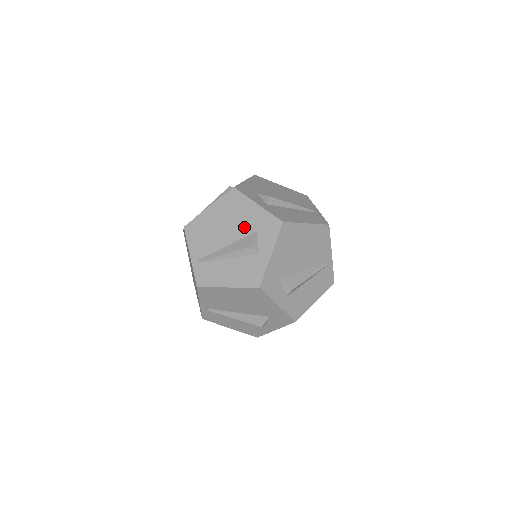
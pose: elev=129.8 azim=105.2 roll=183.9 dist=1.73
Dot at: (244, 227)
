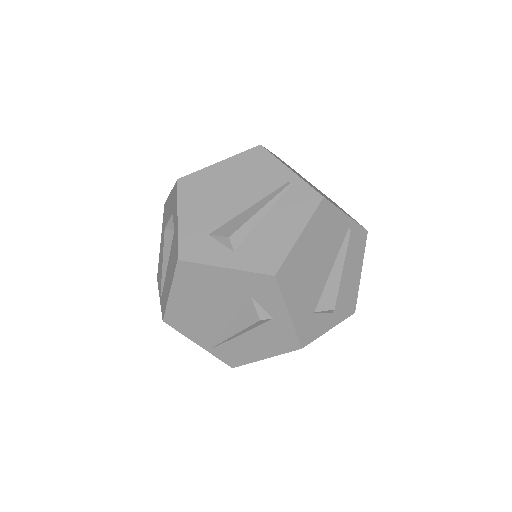
Dot at: occluded
